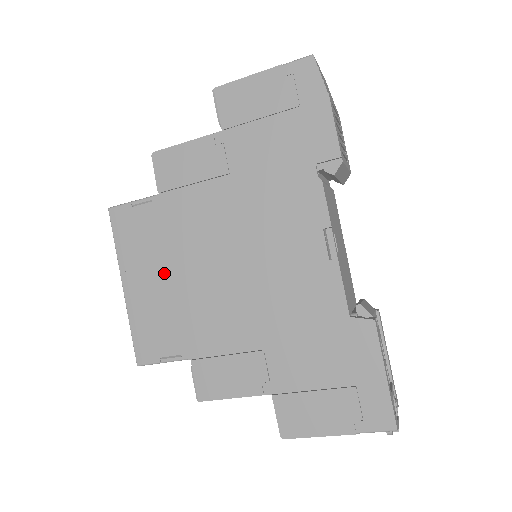
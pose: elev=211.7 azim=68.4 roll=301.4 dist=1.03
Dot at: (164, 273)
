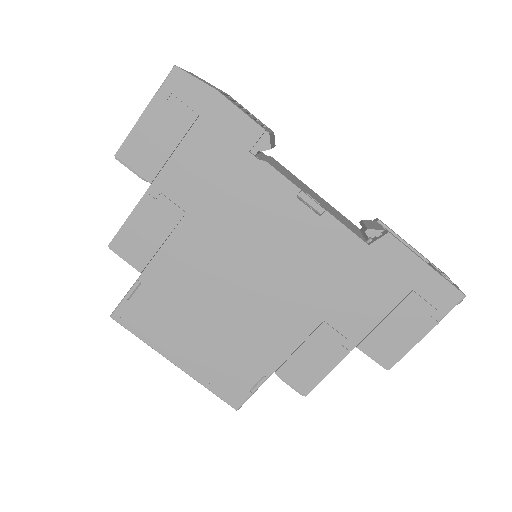
Dot at: (199, 328)
